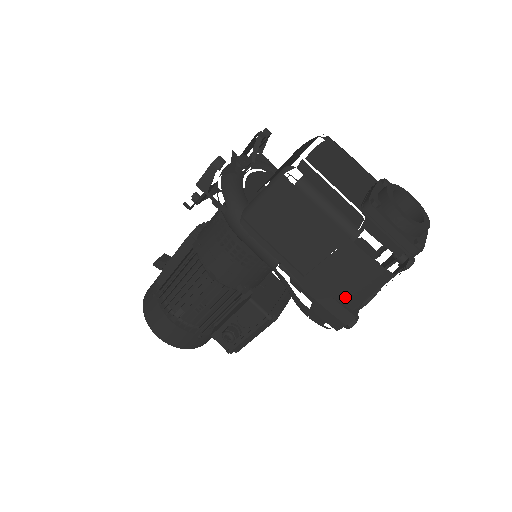
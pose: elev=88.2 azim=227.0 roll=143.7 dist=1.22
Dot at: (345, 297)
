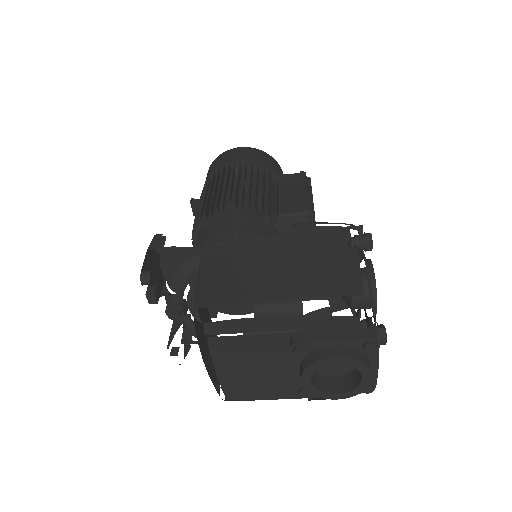
Dot at: occluded
